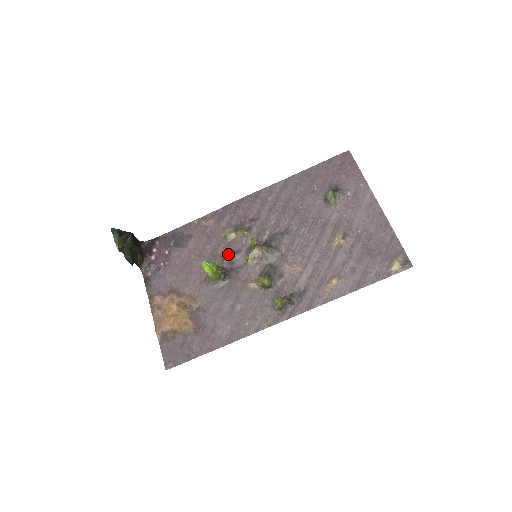
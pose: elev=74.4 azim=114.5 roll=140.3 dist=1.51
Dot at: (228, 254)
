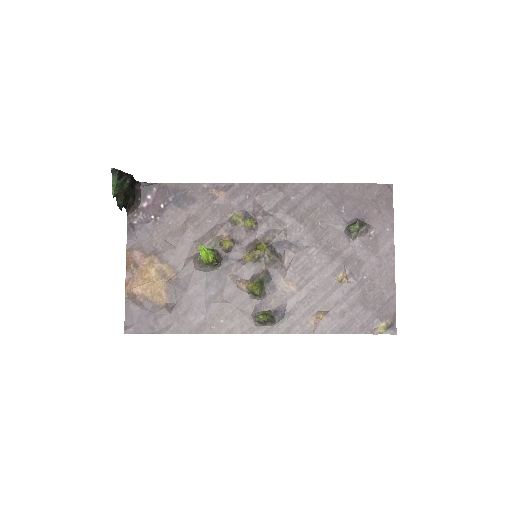
Dot at: (229, 242)
